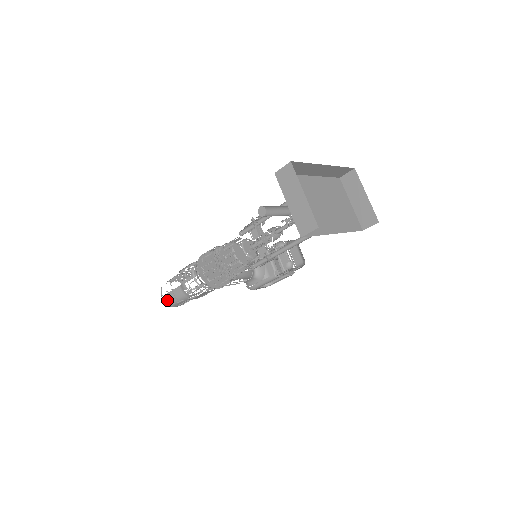
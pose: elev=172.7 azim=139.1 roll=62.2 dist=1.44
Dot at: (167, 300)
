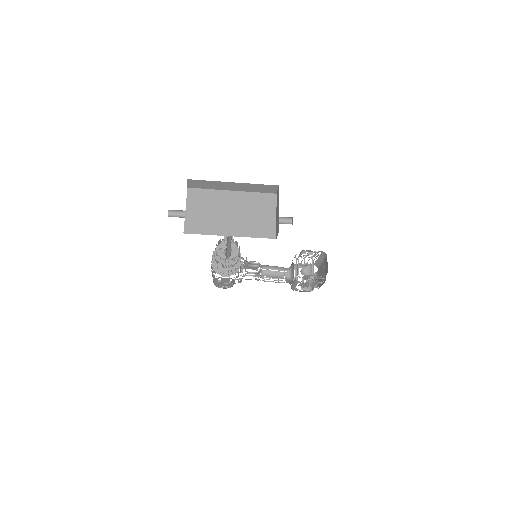
Dot at: (213, 281)
